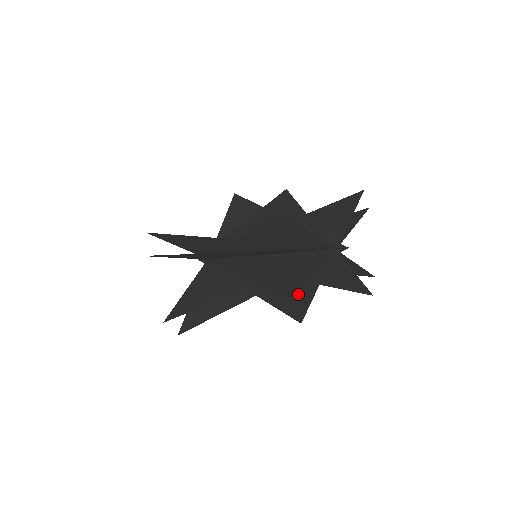
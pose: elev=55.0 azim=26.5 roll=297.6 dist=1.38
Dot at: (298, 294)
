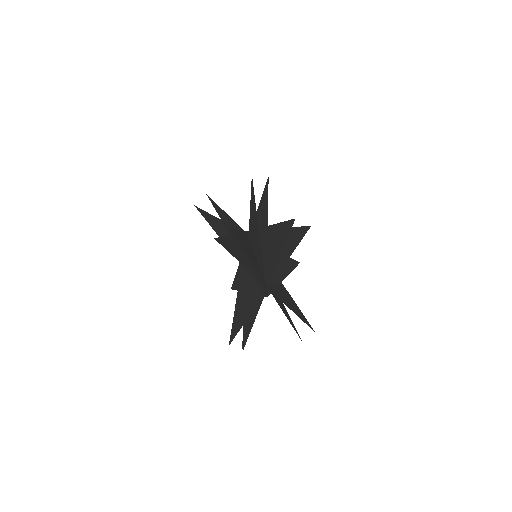
Dot at: (234, 337)
